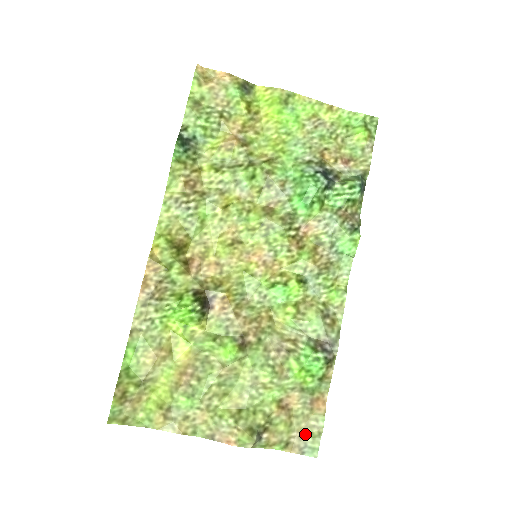
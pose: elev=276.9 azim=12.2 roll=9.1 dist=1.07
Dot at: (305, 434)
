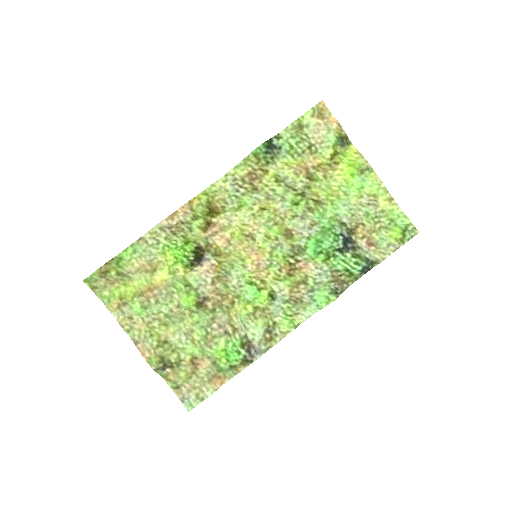
Dot at: (194, 391)
